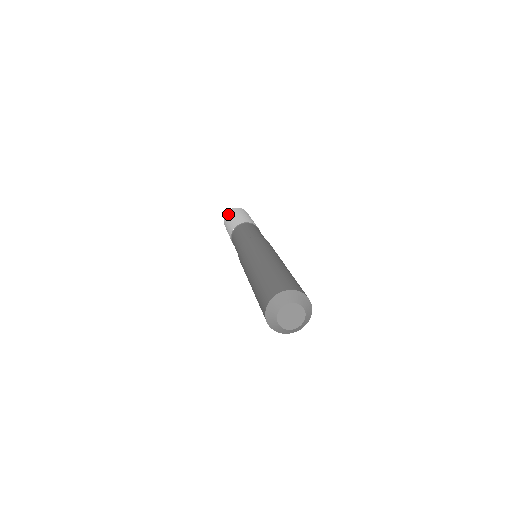
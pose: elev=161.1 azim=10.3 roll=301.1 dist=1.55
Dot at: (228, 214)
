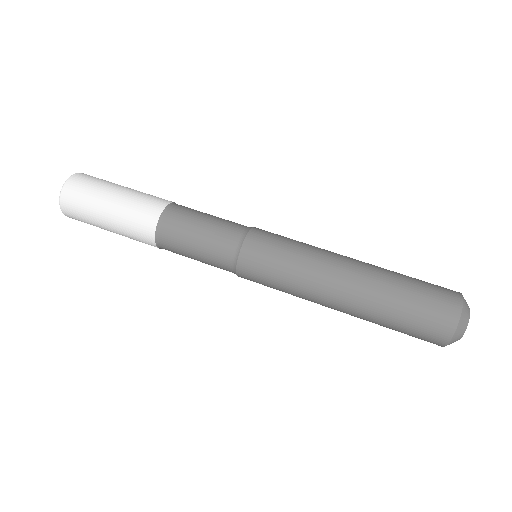
Dot at: (77, 217)
